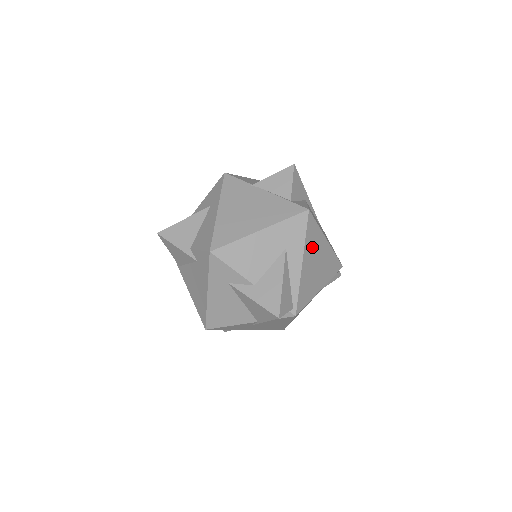
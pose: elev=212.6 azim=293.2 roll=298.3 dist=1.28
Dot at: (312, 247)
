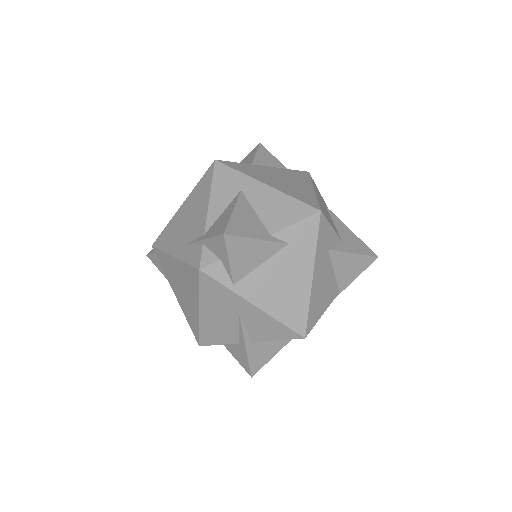
Dot at: occluded
